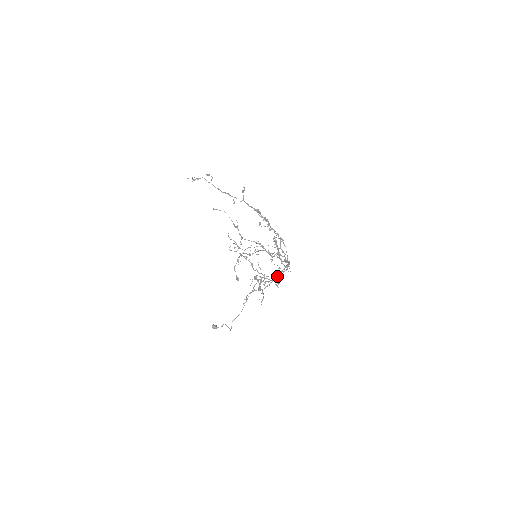
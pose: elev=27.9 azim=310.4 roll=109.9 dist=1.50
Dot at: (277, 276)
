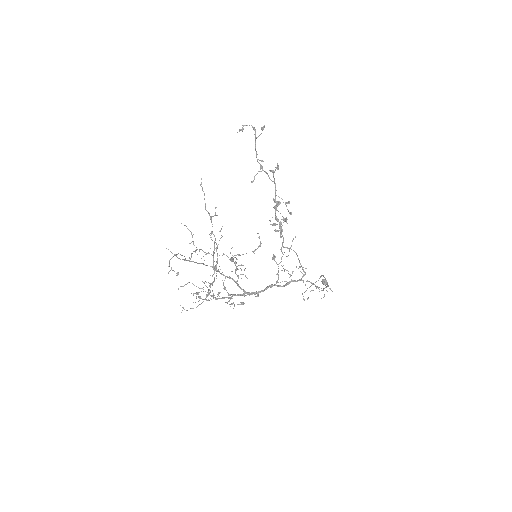
Dot at: (223, 297)
